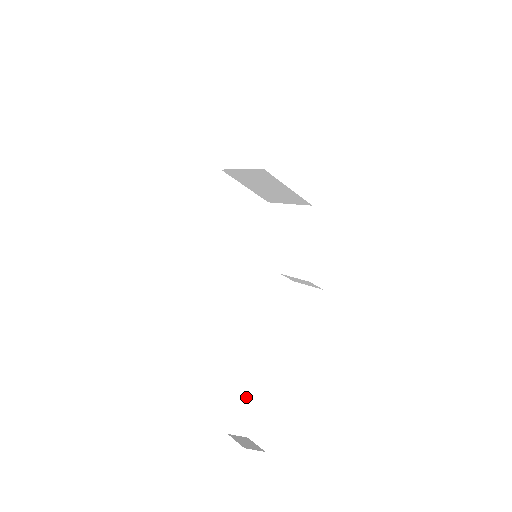
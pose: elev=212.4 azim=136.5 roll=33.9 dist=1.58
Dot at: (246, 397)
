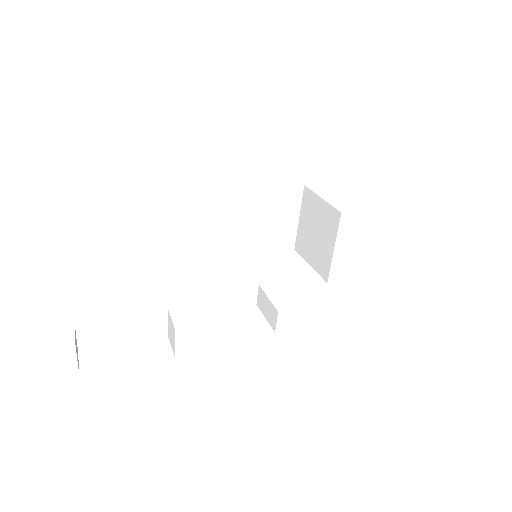
Dot at: (125, 319)
